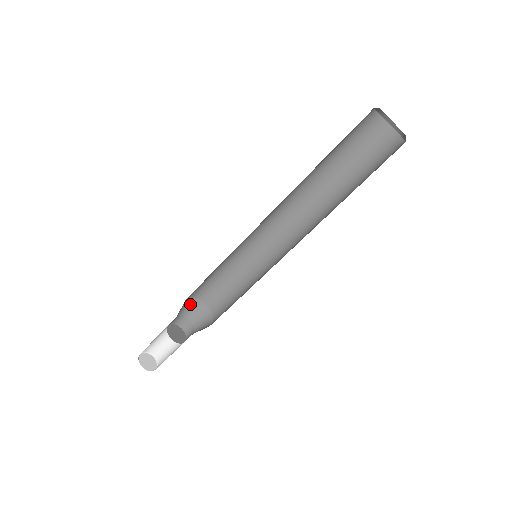
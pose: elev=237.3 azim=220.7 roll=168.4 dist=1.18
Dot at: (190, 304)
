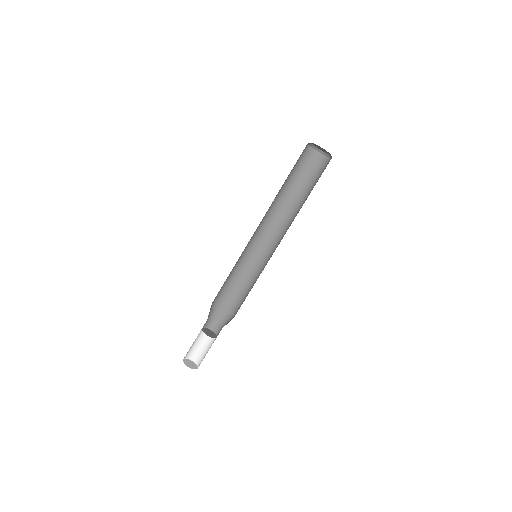
Dot at: (219, 310)
